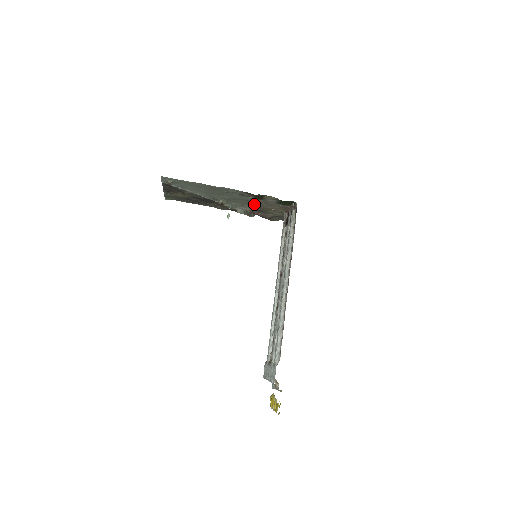
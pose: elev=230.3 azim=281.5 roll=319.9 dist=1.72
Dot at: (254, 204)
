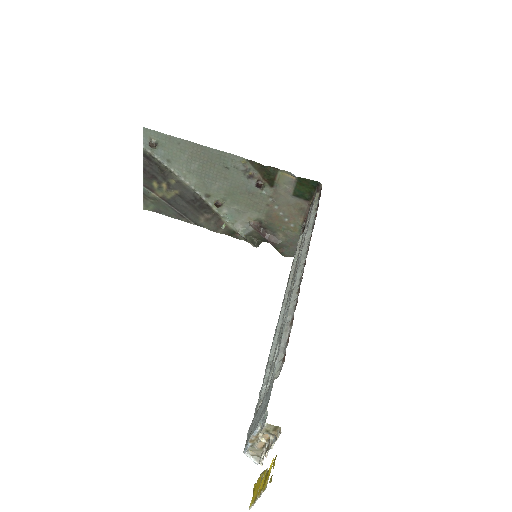
Dot at: (261, 206)
